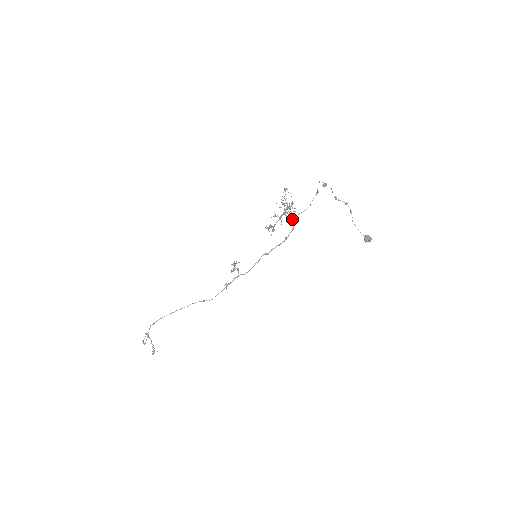
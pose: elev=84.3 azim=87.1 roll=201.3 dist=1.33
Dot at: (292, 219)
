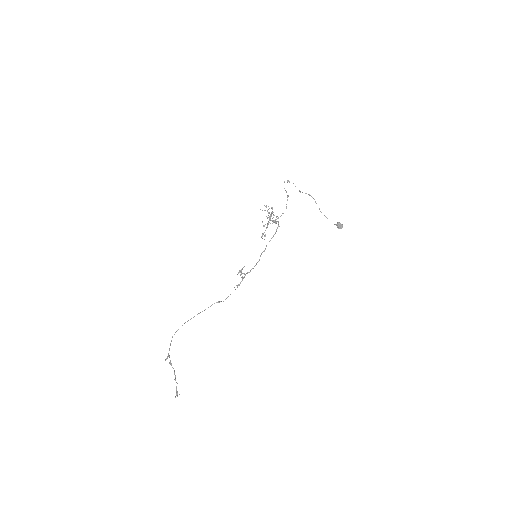
Dot at: (276, 221)
